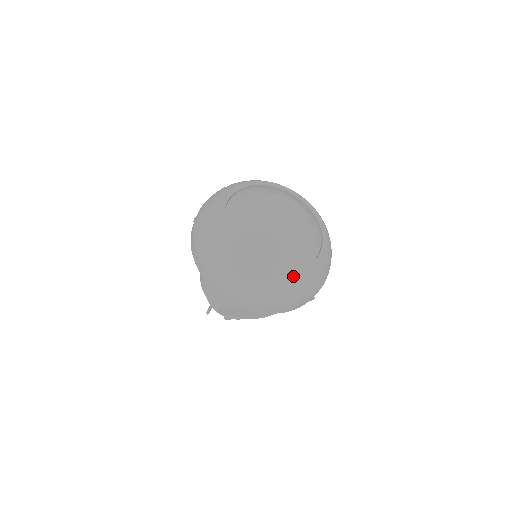
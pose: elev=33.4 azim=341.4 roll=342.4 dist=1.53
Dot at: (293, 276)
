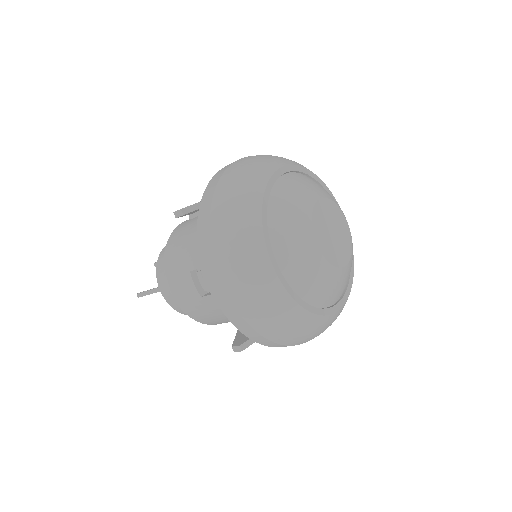
Dot at: (341, 308)
